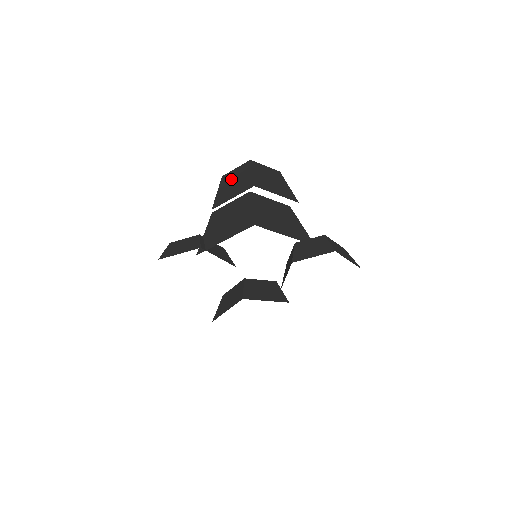
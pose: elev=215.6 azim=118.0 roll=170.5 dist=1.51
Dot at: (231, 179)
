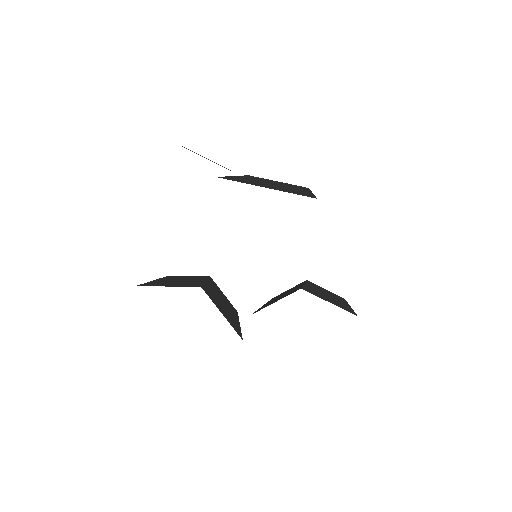
Dot at: occluded
